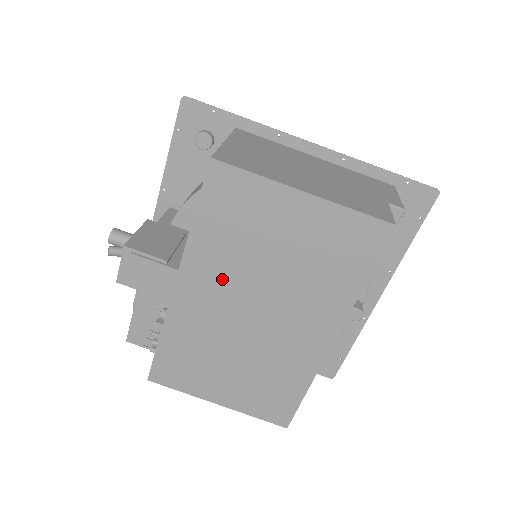
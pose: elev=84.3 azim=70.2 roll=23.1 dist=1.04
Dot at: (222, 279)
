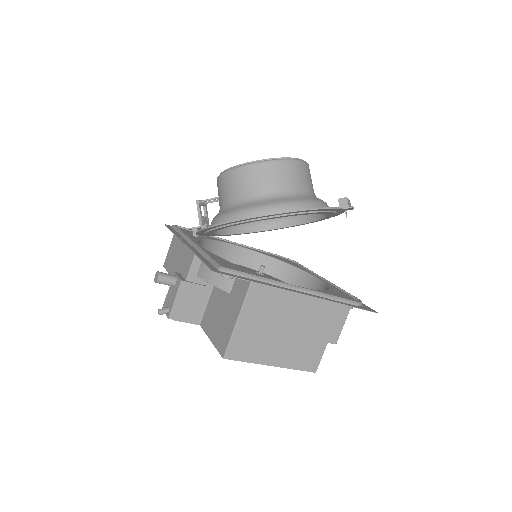
Dot at: occluded
